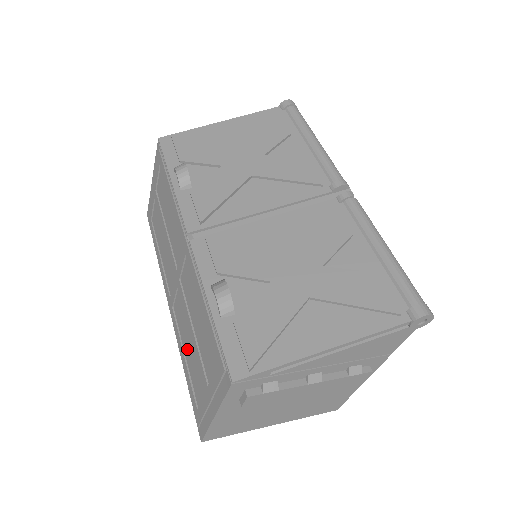
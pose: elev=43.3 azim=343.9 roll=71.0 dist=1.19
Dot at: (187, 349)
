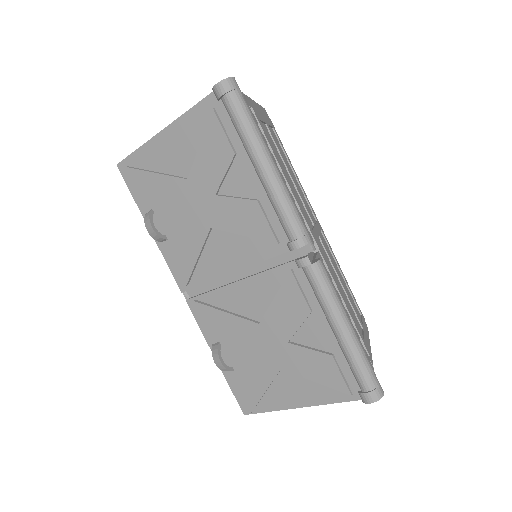
Dot at: occluded
